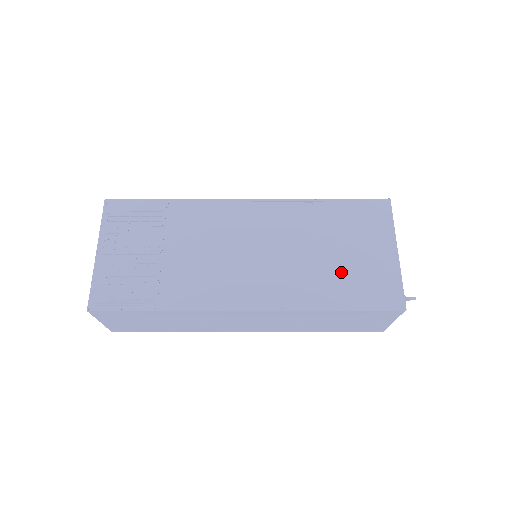
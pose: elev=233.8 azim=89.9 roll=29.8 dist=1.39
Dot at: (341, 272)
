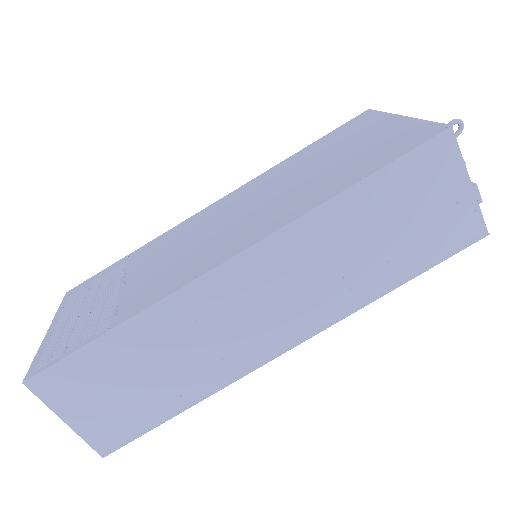
Dot at: (342, 165)
